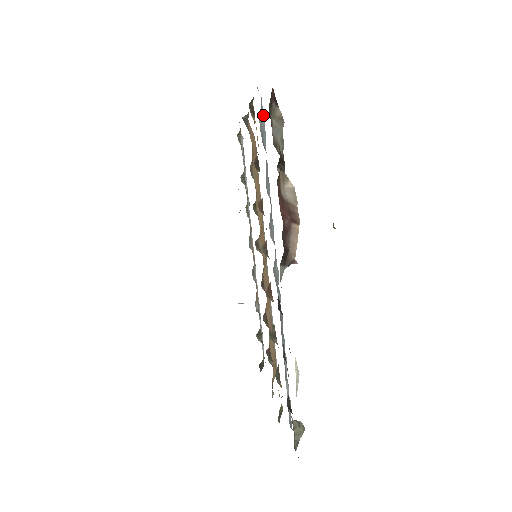
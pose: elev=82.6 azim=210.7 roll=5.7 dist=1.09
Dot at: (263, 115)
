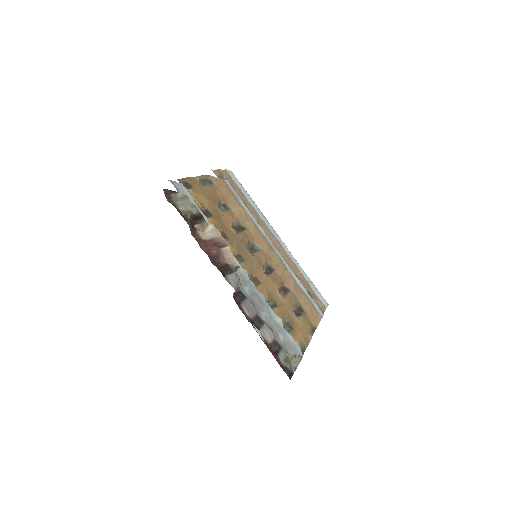
Dot at: (186, 191)
